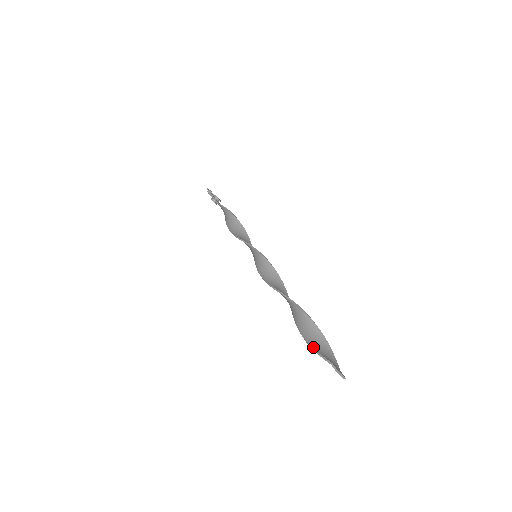
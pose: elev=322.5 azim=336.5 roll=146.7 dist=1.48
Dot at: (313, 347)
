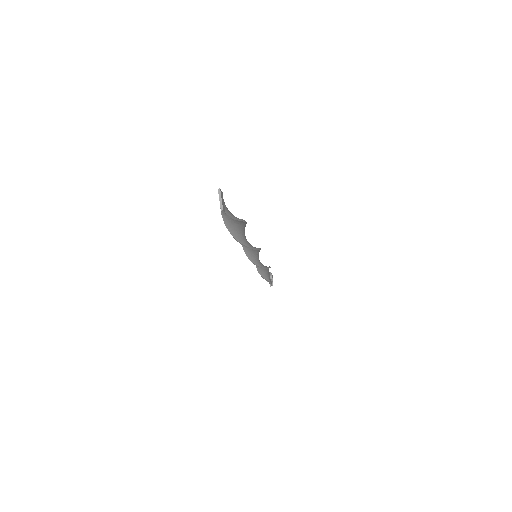
Dot at: occluded
